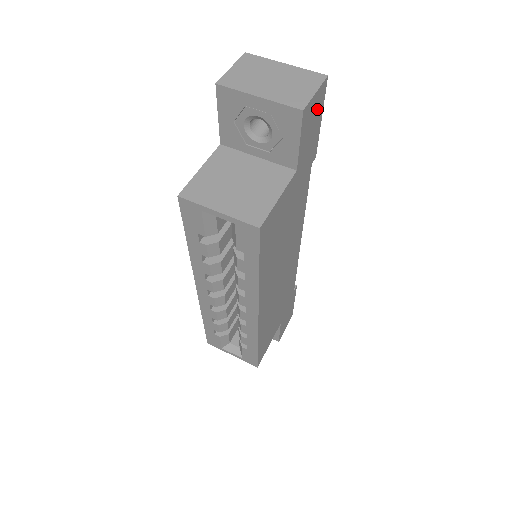
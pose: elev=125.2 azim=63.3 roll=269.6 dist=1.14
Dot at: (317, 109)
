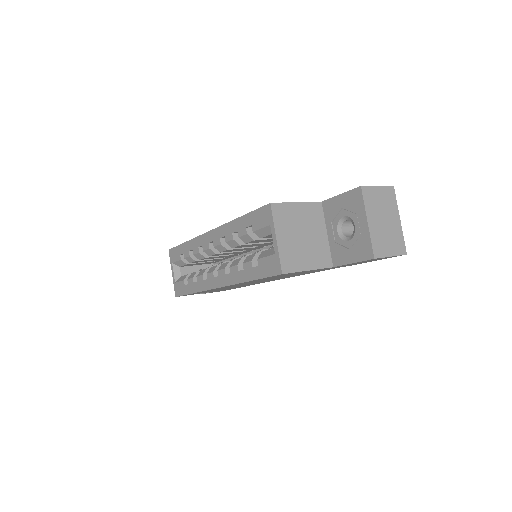
Dot at: occluded
